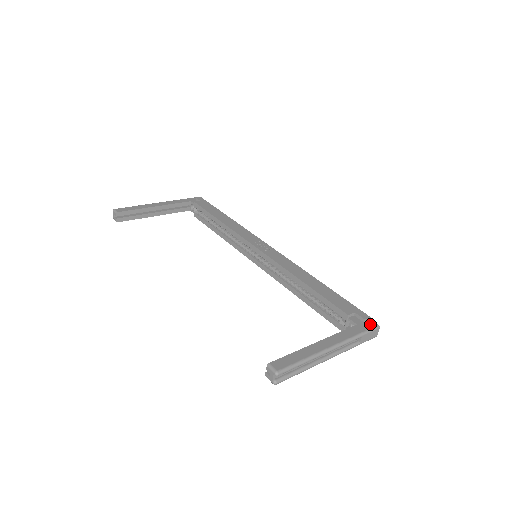
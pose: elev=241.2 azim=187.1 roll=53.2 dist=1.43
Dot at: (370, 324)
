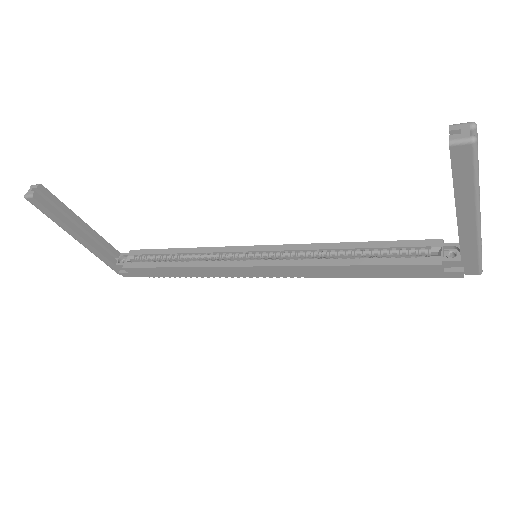
Dot at: occluded
